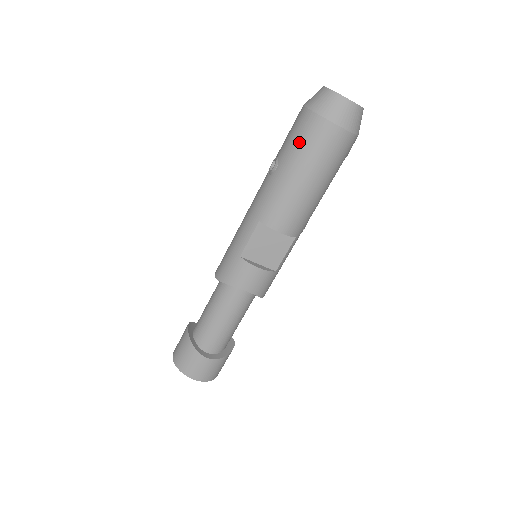
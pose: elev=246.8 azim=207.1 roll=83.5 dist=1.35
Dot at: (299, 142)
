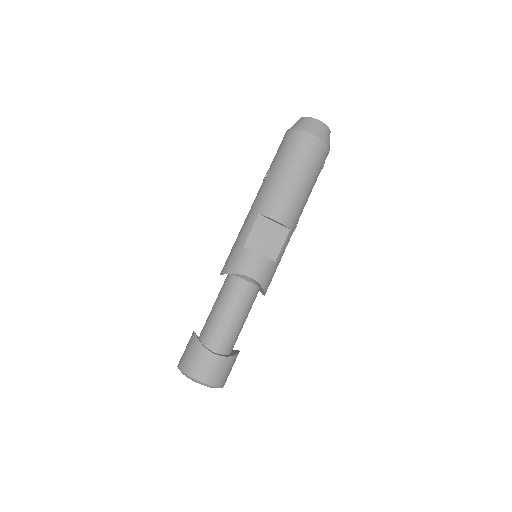
Dot at: (286, 151)
